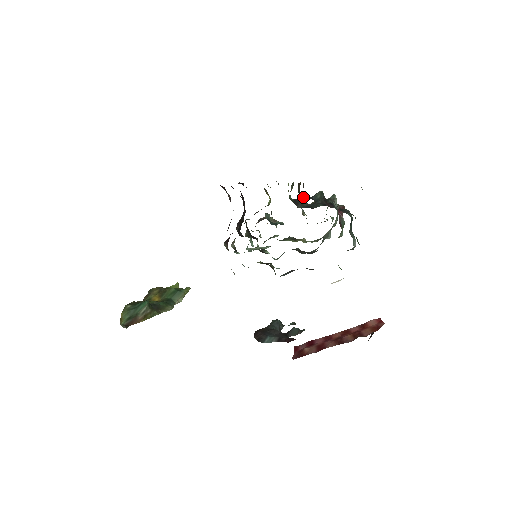
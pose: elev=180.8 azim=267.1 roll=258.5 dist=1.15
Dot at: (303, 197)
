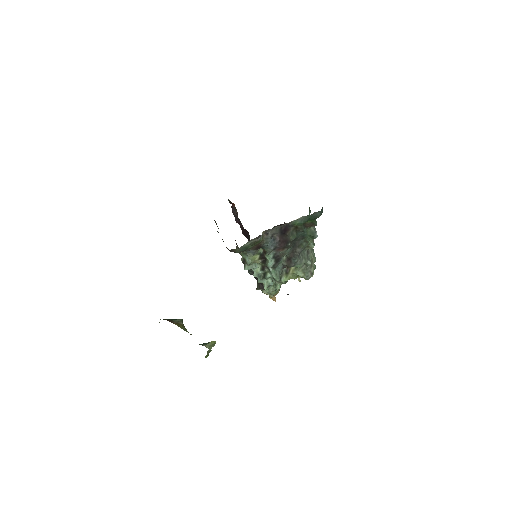
Dot at: occluded
